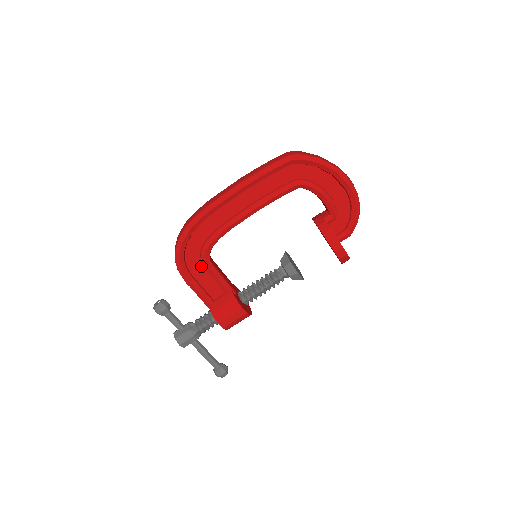
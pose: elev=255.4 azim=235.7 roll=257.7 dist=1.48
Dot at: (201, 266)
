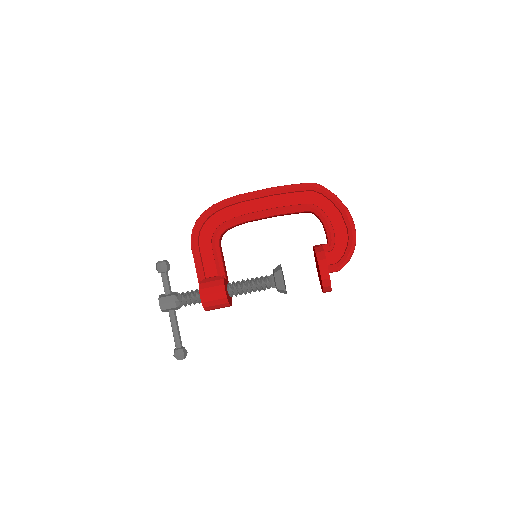
Dot at: (210, 243)
